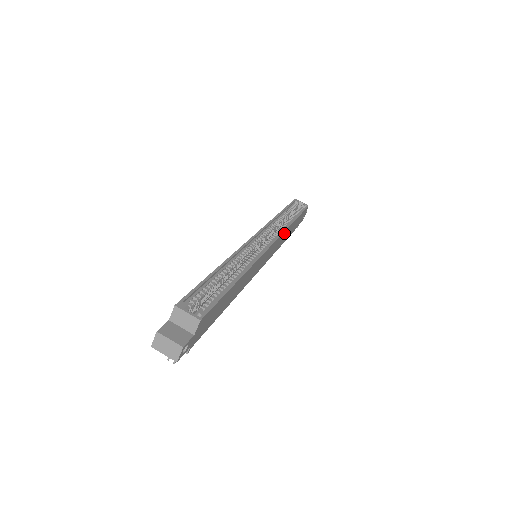
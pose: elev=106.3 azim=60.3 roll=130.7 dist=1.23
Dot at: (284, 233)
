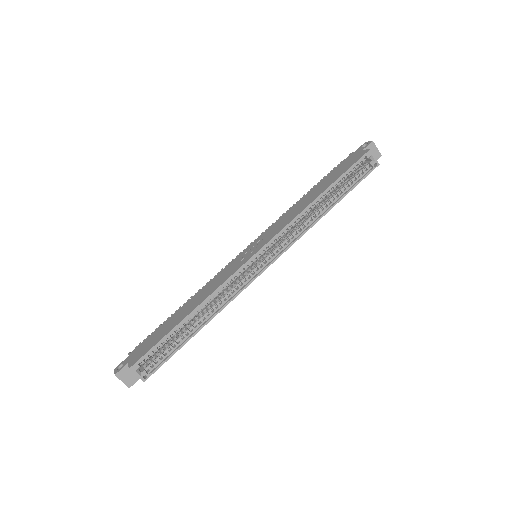
Dot at: (303, 232)
